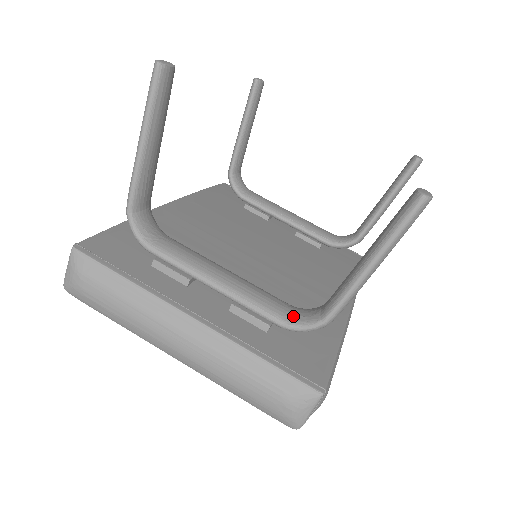
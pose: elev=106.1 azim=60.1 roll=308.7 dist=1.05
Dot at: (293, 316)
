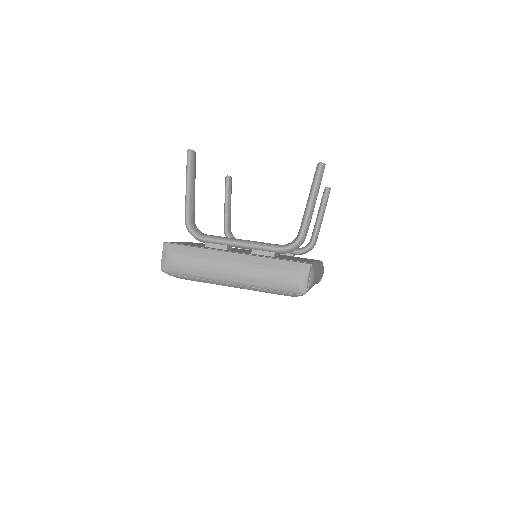
Dot at: (284, 245)
